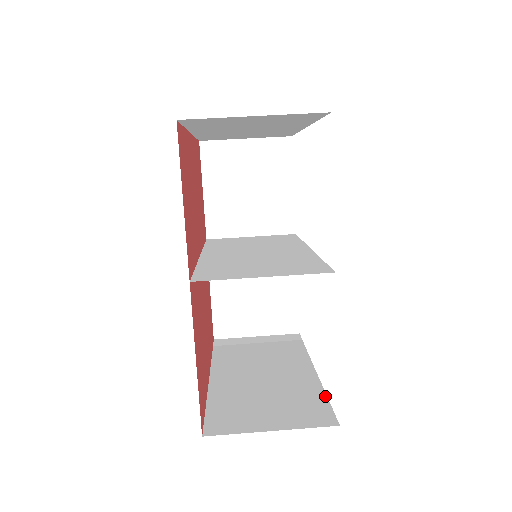
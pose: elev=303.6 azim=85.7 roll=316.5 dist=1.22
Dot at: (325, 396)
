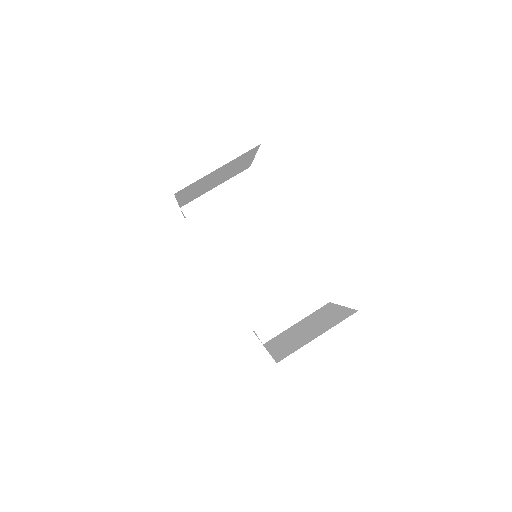
Dot at: occluded
